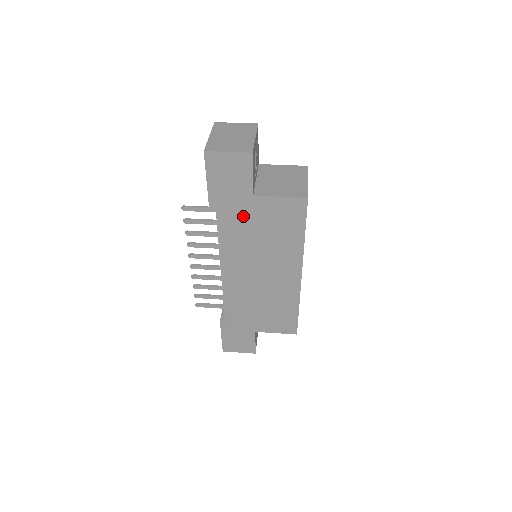
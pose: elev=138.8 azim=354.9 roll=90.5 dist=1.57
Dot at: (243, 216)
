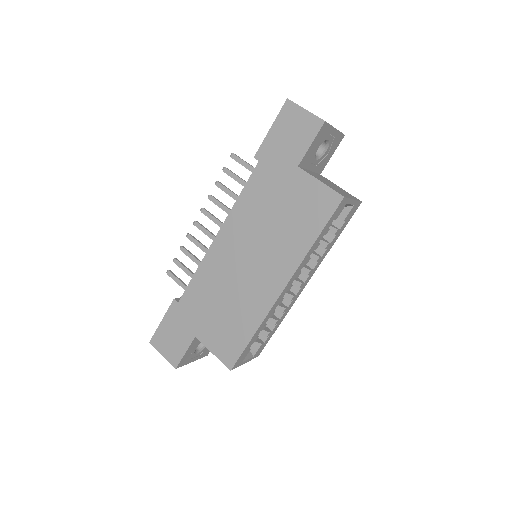
Dot at: (275, 184)
